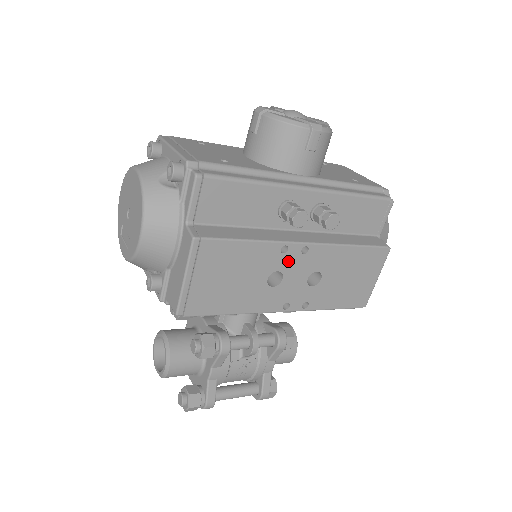
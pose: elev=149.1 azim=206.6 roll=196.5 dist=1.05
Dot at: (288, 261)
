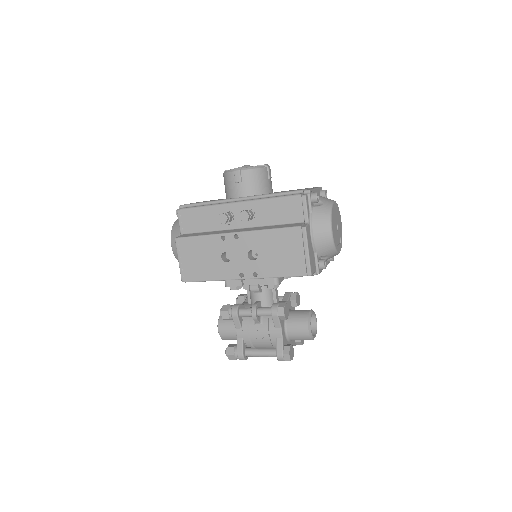
Dot at: (229, 245)
